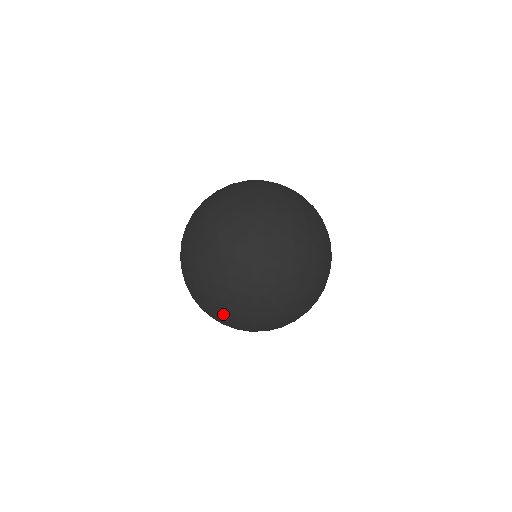
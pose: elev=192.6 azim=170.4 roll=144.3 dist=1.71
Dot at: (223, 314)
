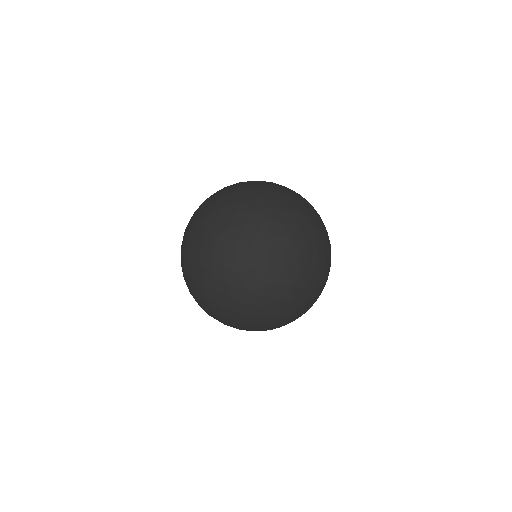
Dot at: (285, 315)
